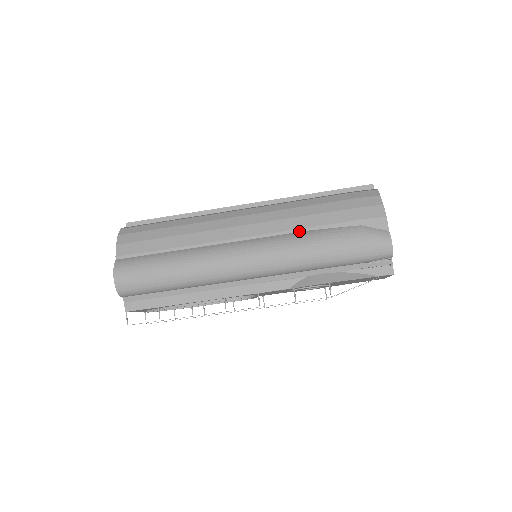
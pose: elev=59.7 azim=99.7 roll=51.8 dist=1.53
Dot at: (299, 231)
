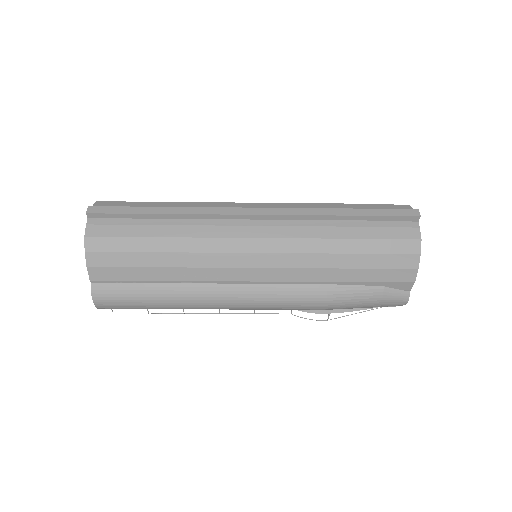
Dot at: (314, 283)
